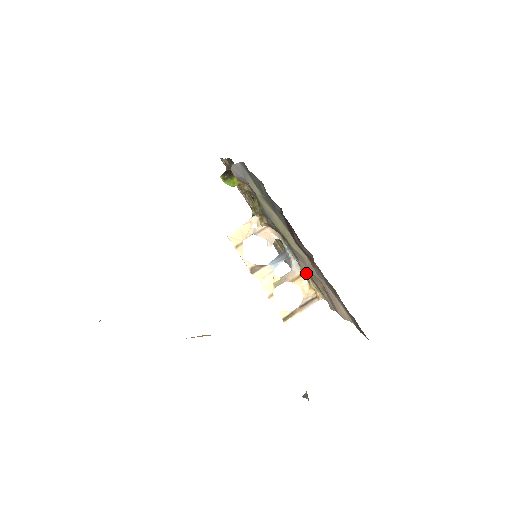
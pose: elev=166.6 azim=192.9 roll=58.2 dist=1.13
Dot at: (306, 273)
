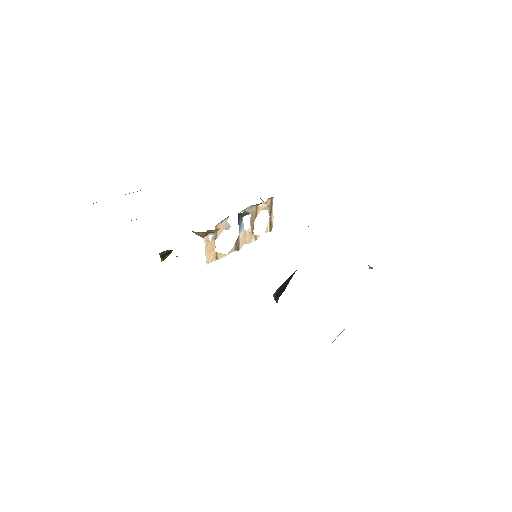
Dot at: occluded
